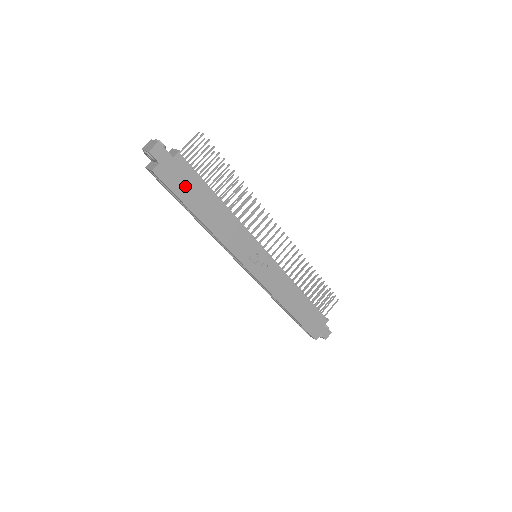
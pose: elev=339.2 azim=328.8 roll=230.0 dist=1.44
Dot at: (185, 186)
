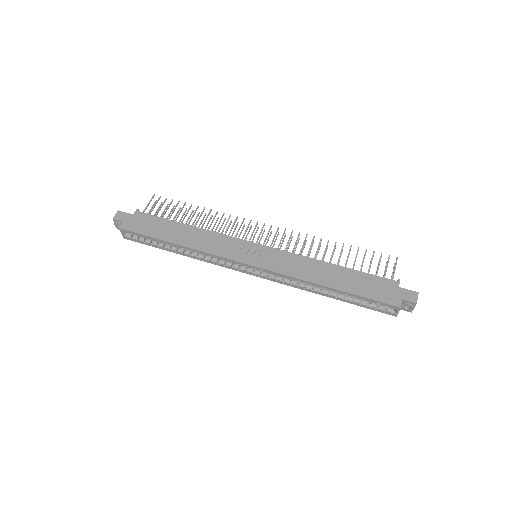
Dot at: (150, 227)
